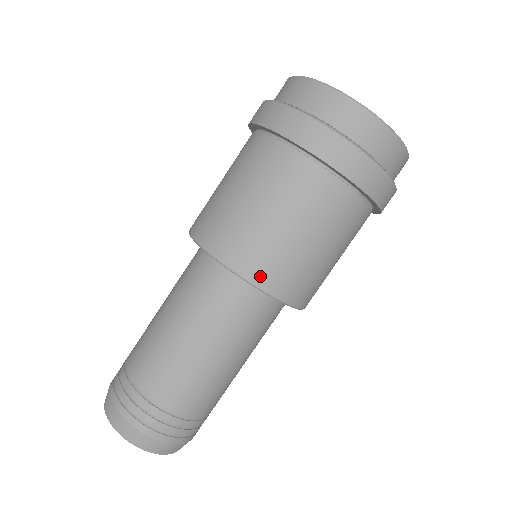
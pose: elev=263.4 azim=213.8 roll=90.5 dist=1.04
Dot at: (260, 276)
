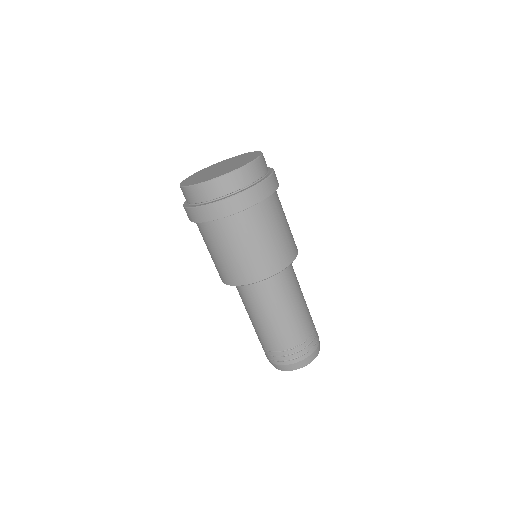
Dot at: (239, 280)
